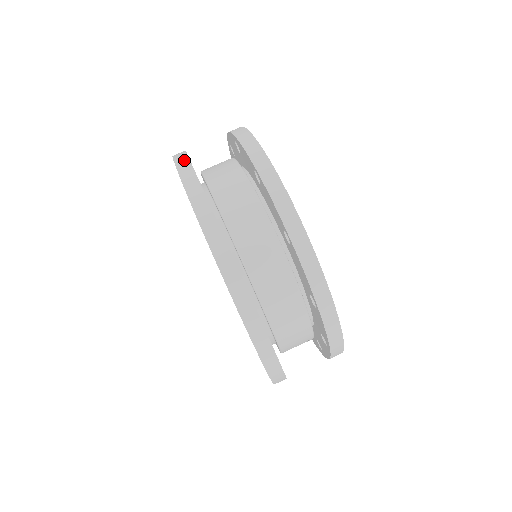
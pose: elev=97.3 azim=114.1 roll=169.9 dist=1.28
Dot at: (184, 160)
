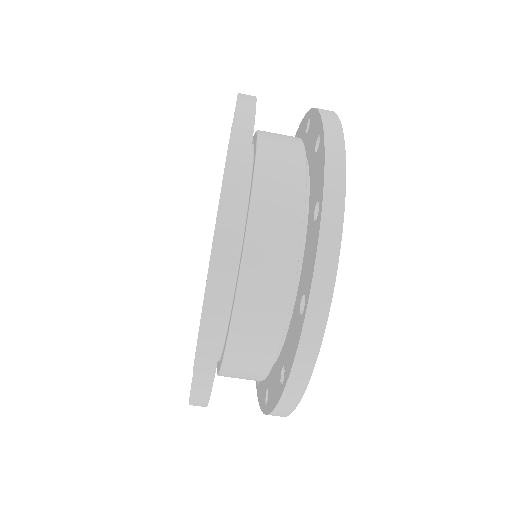
Dot at: (247, 124)
